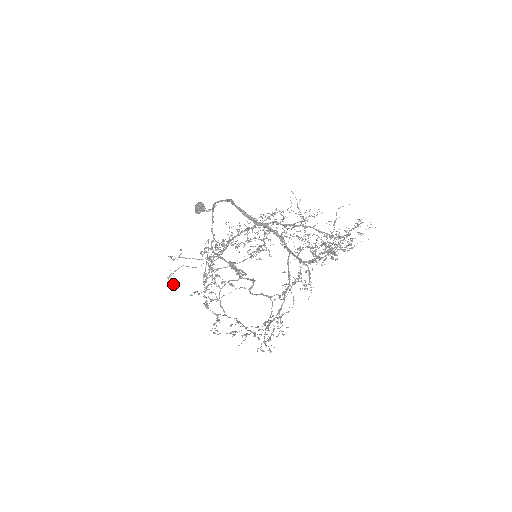
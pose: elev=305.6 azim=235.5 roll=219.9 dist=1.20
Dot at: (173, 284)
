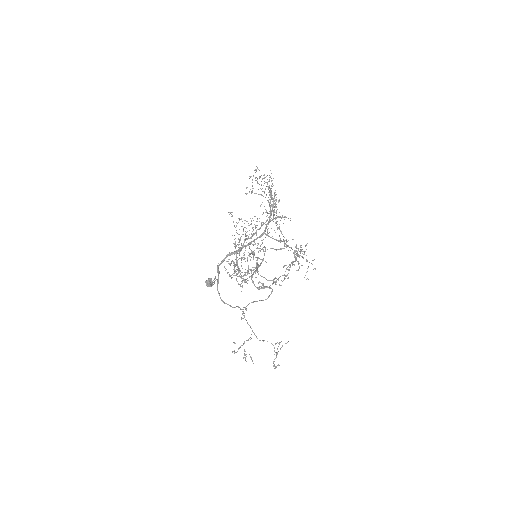
Dot at: occluded
